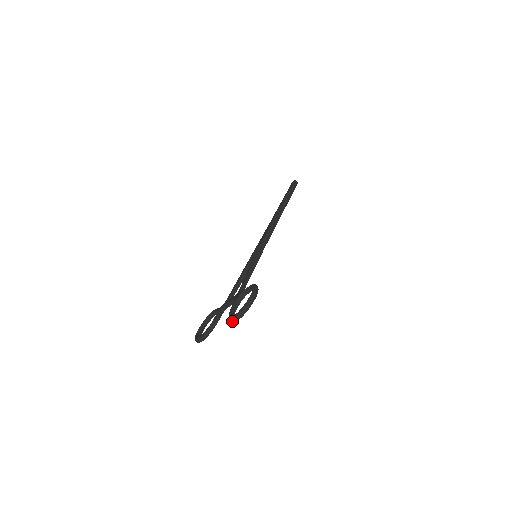
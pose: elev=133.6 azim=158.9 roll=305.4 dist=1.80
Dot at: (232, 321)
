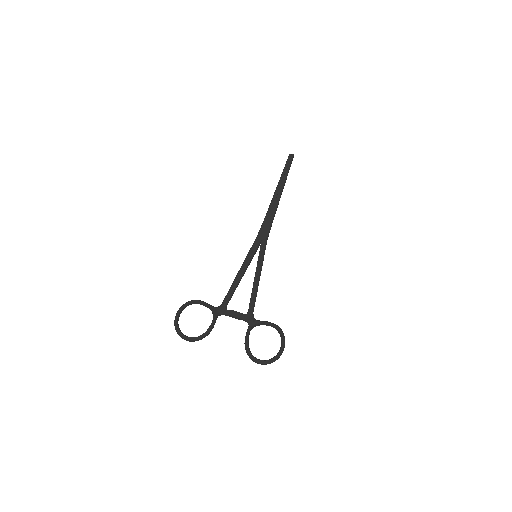
Dot at: (254, 361)
